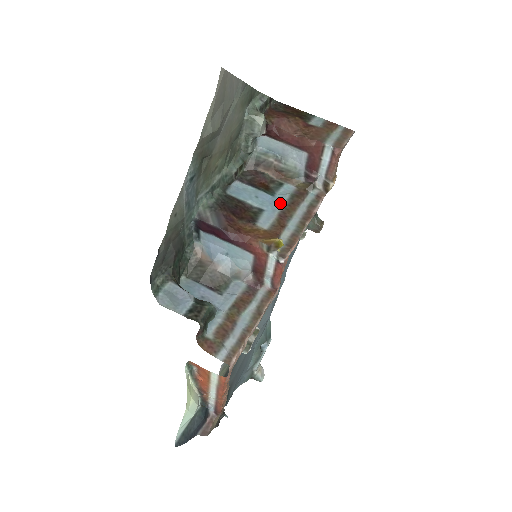
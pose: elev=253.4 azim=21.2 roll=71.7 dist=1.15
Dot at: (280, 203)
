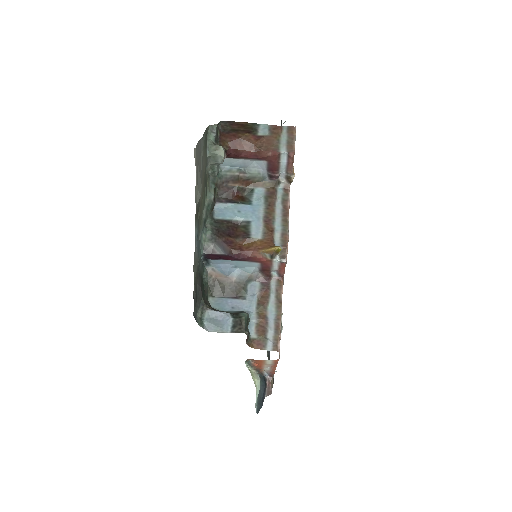
Dot at: (260, 209)
